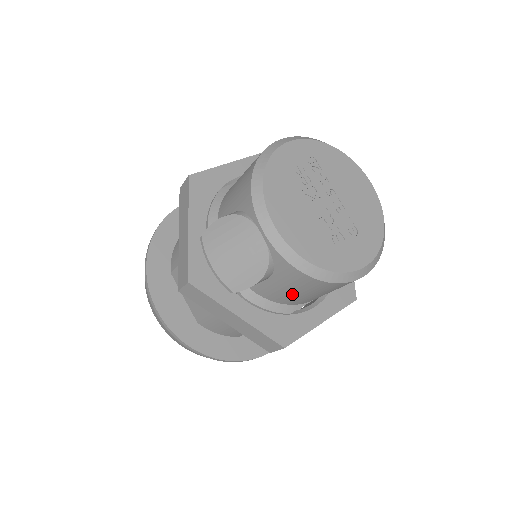
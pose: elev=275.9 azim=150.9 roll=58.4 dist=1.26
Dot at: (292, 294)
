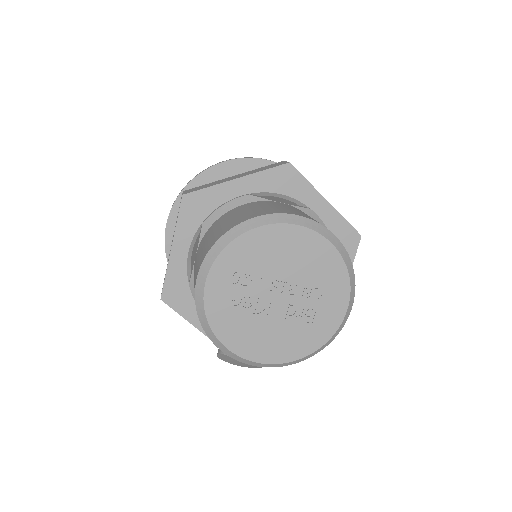
Dot at: occluded
